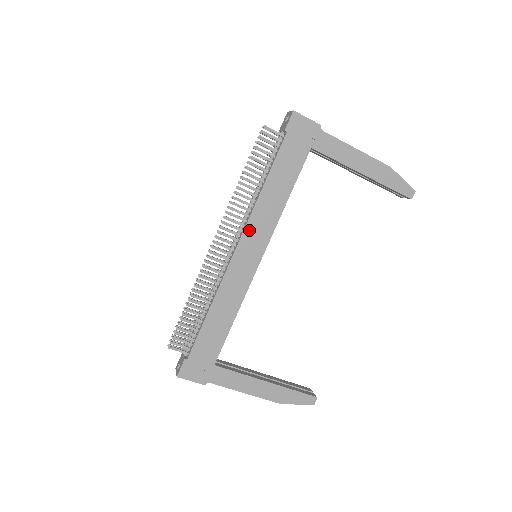
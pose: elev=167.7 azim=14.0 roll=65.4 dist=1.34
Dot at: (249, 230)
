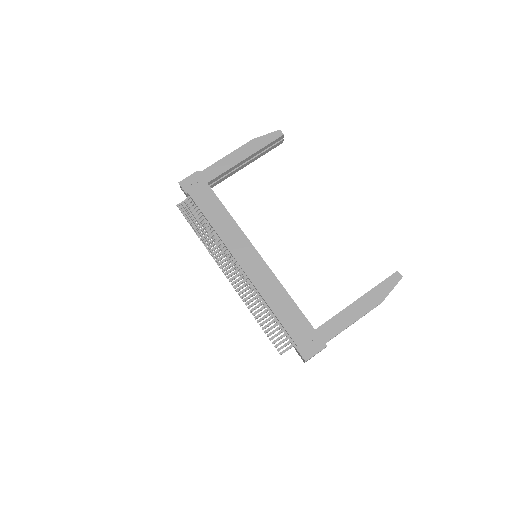
Dot at: (233, 249)
